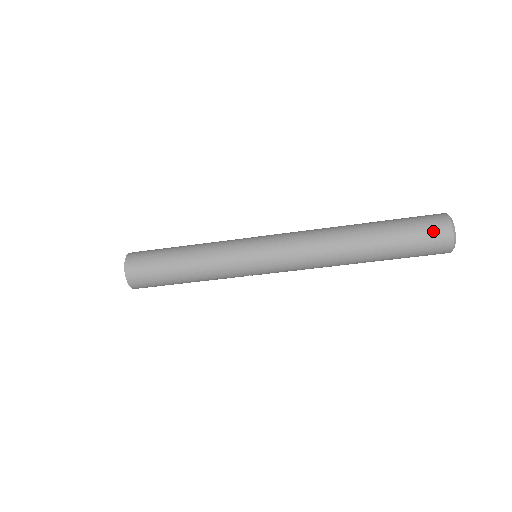
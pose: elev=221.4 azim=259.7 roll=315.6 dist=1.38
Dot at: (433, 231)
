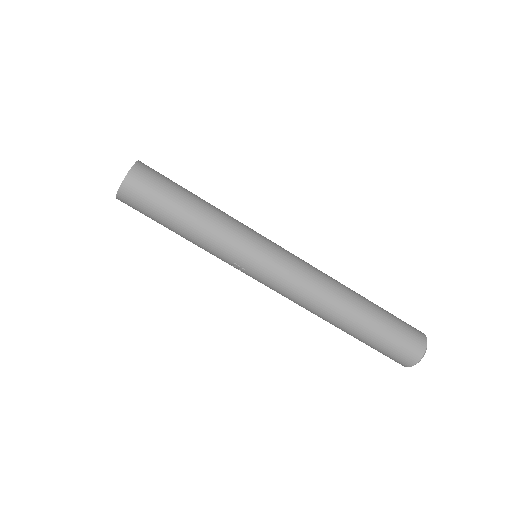
Dot at: (413, 335)
